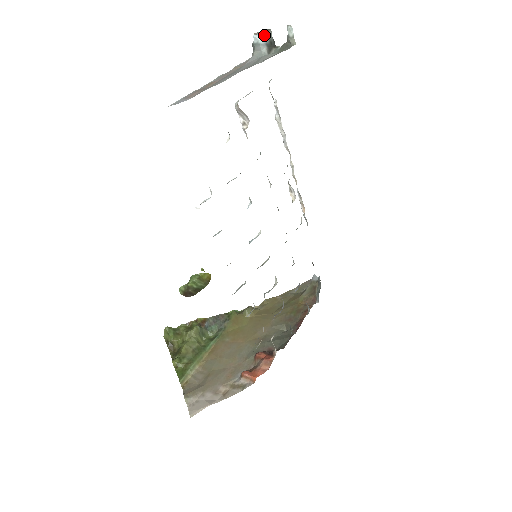
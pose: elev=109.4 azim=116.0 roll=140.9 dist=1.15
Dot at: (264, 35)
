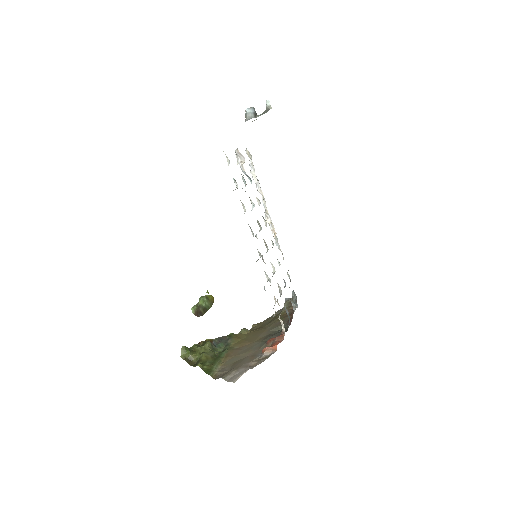
Dot at: (252, 108)
